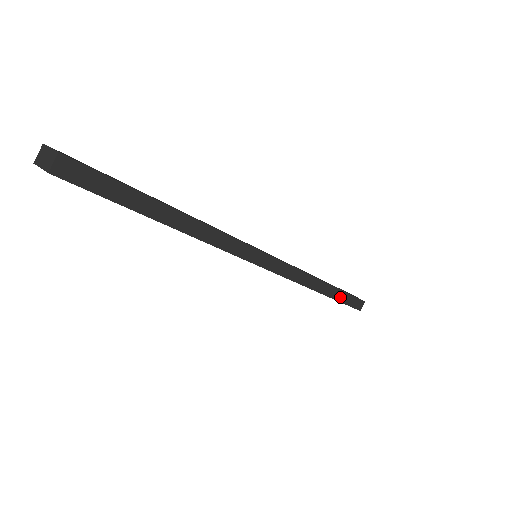
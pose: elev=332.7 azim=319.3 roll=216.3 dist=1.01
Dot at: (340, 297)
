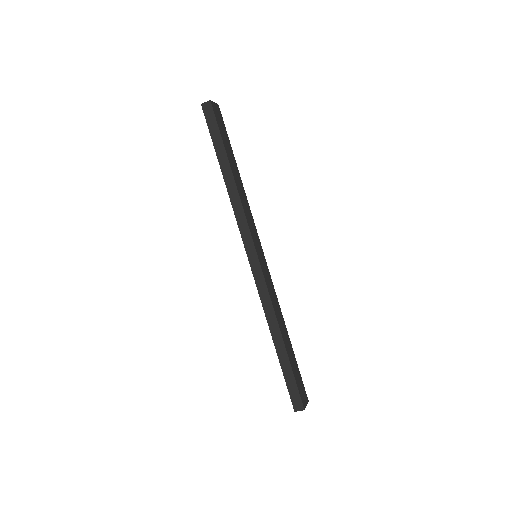
Dot at: (285, 367)
